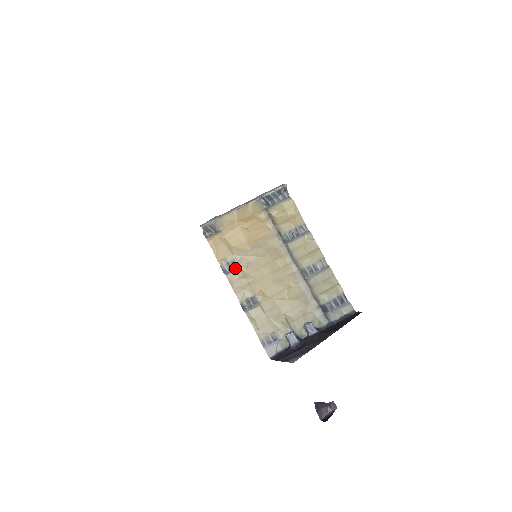
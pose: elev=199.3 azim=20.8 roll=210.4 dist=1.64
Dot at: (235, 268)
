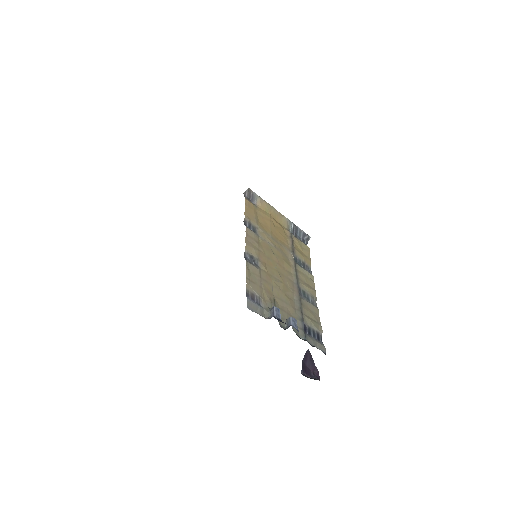
Dot at: (254, 231)
